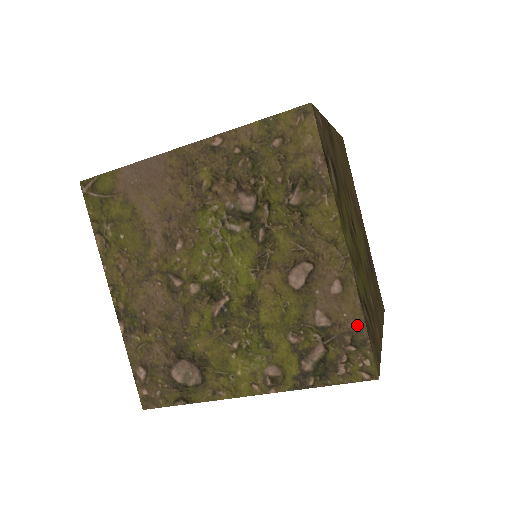
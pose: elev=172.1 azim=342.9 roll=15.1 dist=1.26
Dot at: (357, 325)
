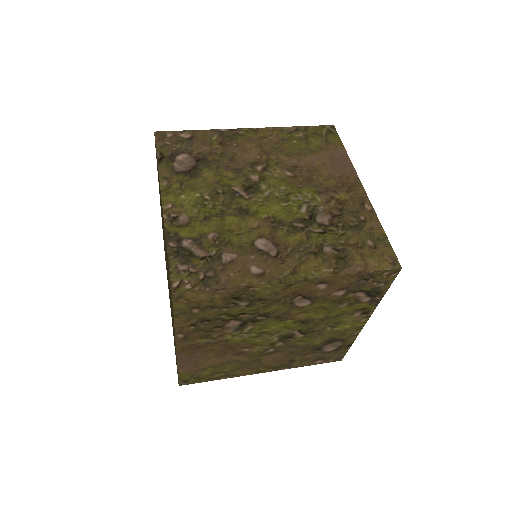
Dot at: occluded
